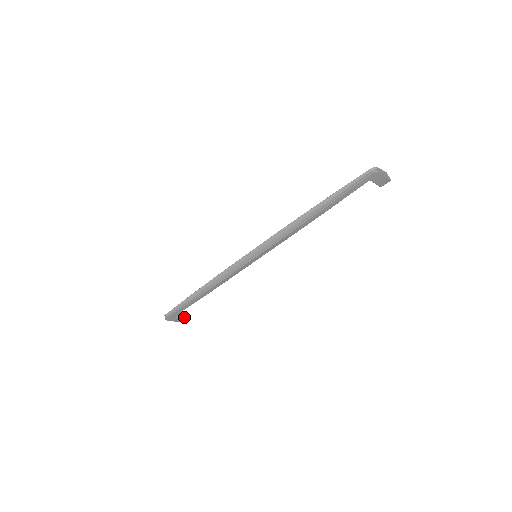
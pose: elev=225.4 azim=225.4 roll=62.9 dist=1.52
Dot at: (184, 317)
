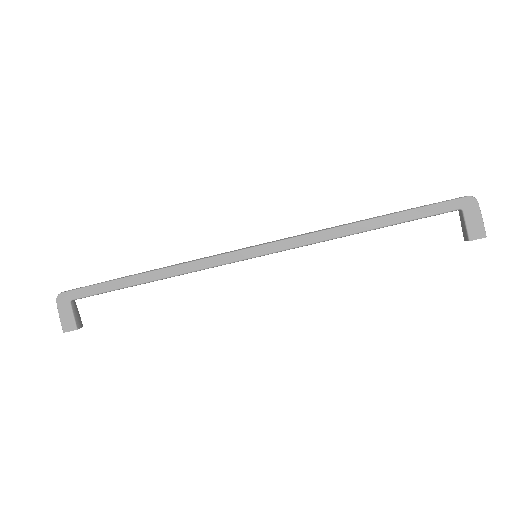
Dot at: (77, 322)
